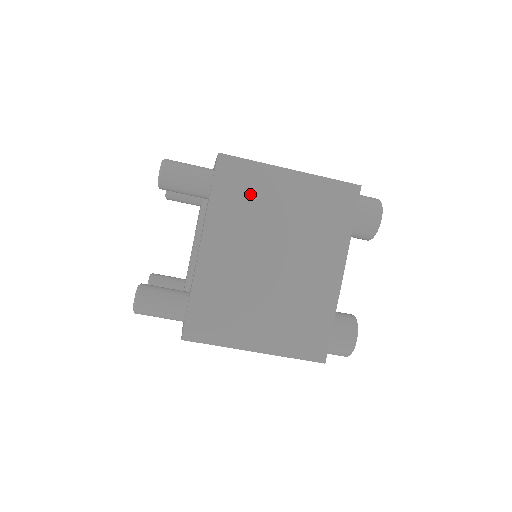
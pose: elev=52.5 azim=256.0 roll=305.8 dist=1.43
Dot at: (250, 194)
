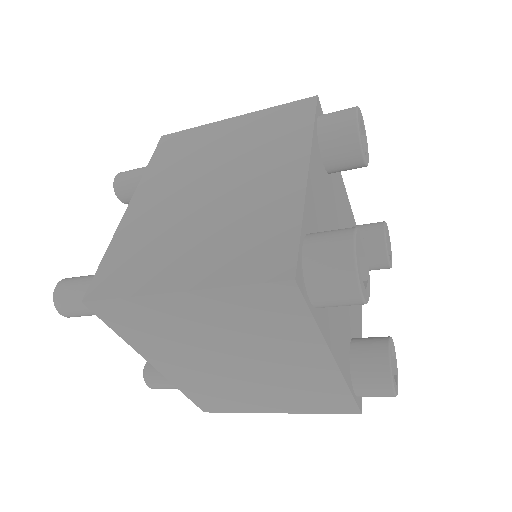
Dot at: (155, 324)
